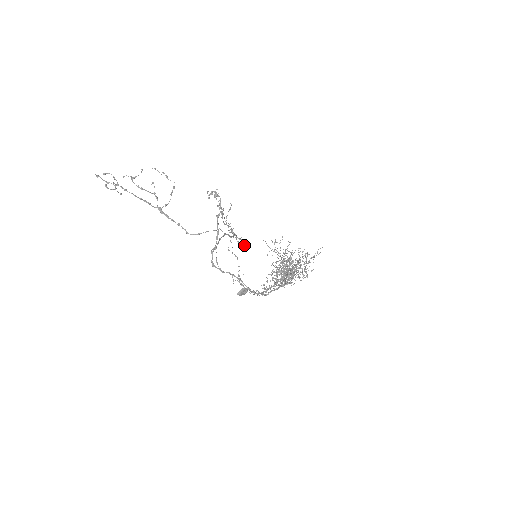
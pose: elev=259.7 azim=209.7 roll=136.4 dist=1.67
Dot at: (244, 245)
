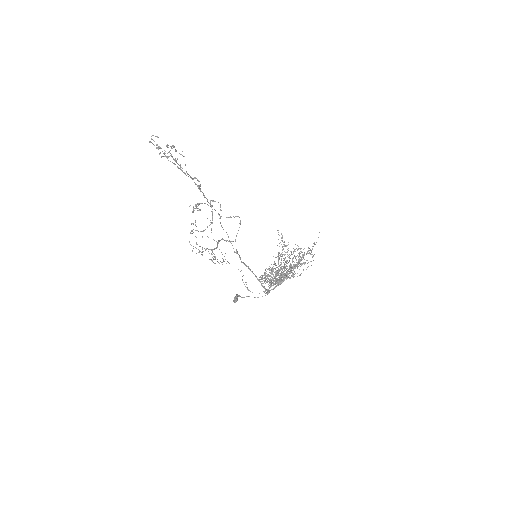
Dot at: occluded
